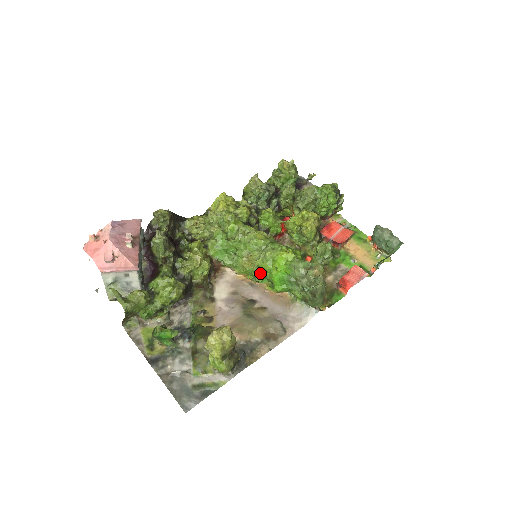
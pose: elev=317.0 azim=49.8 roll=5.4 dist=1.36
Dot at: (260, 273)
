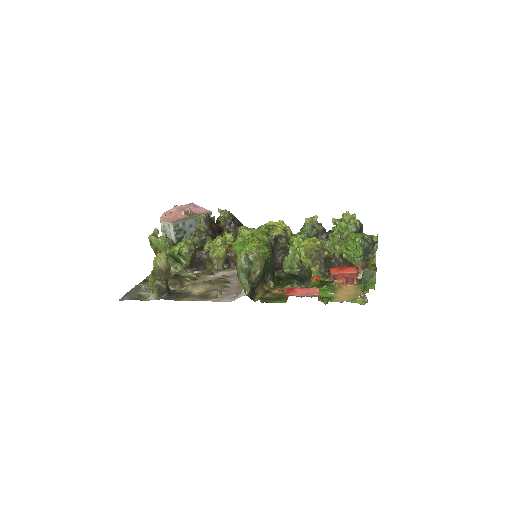
Dot at: occluded
